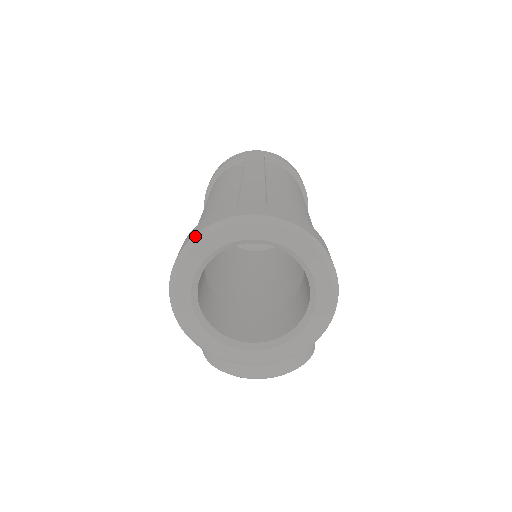
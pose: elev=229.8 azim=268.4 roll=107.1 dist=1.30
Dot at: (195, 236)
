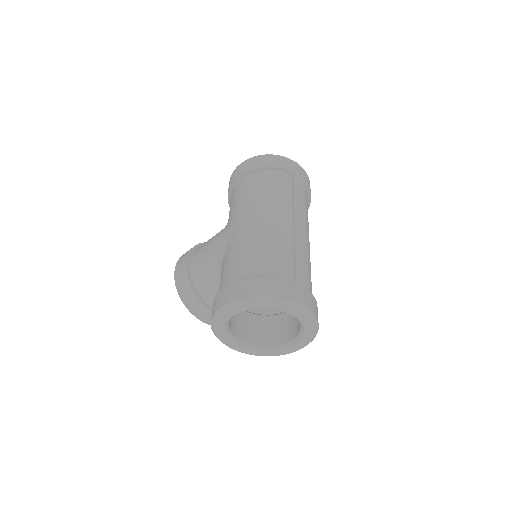
Dot at: (270, 297)
